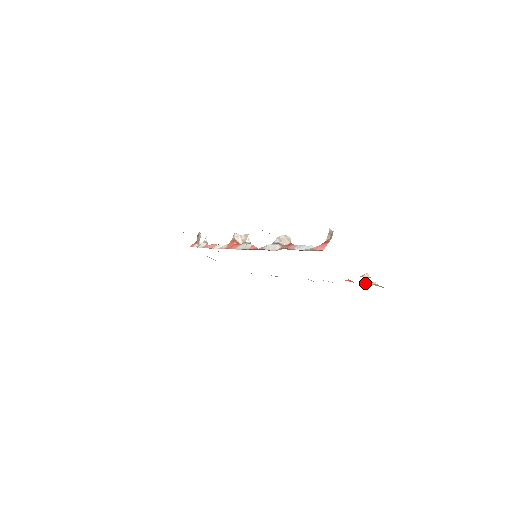
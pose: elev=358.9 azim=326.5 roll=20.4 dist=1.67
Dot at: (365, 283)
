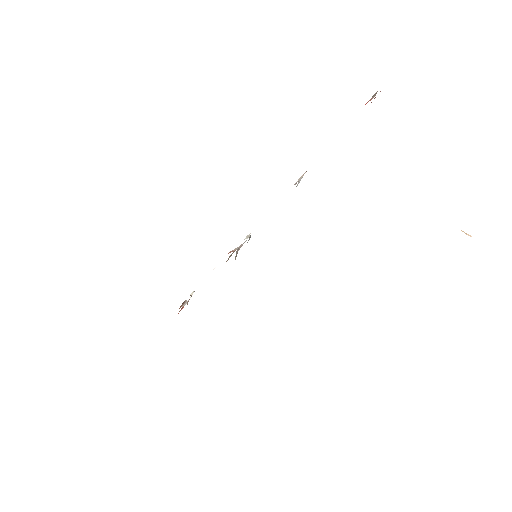
Dot at: occluded
